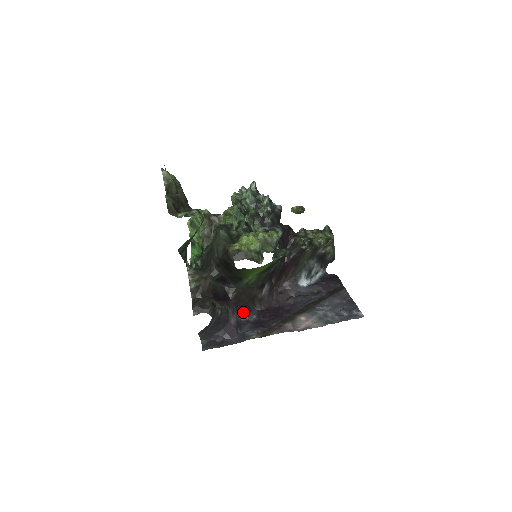
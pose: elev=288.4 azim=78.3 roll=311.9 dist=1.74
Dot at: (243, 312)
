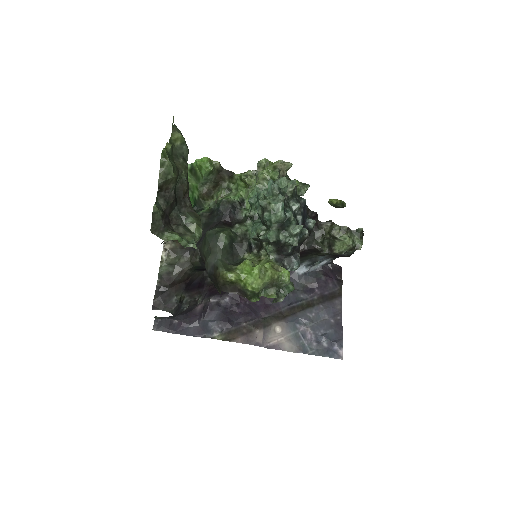
Dot at: (216, 293)
